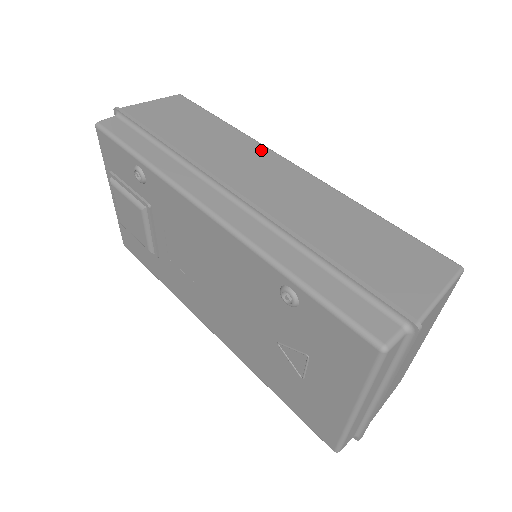
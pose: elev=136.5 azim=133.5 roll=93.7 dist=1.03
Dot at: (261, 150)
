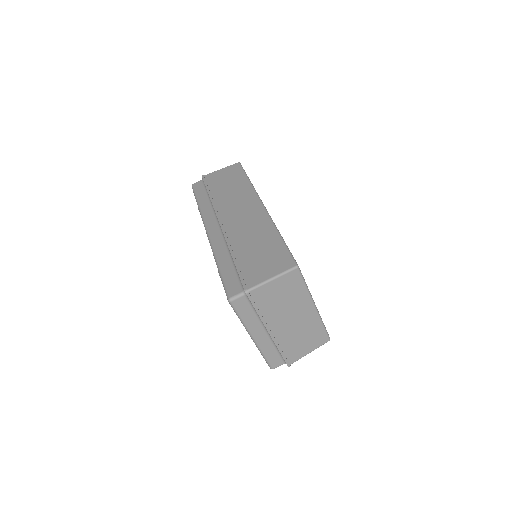
Dot at: (252, 197)
